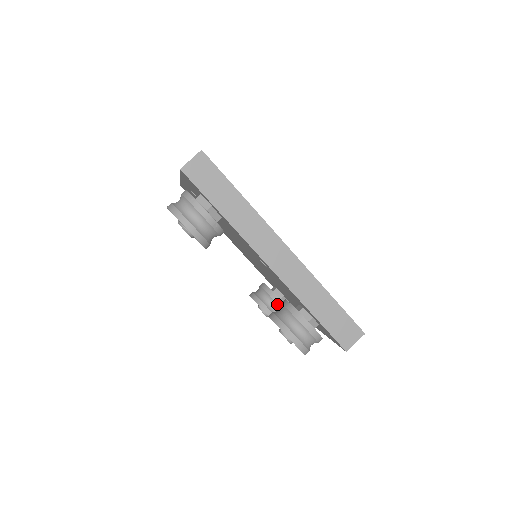
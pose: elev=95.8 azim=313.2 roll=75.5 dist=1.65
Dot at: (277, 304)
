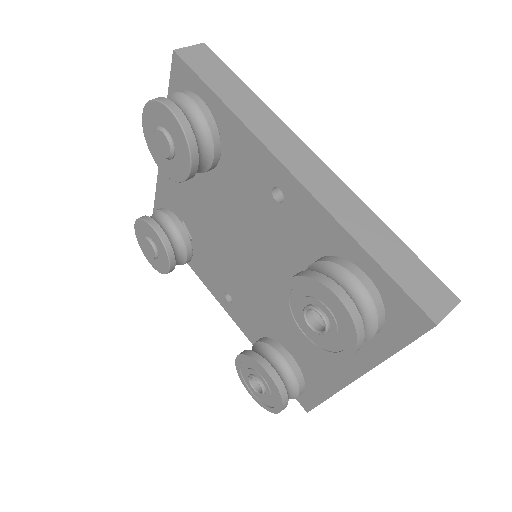
Dot at: (283, 358)
